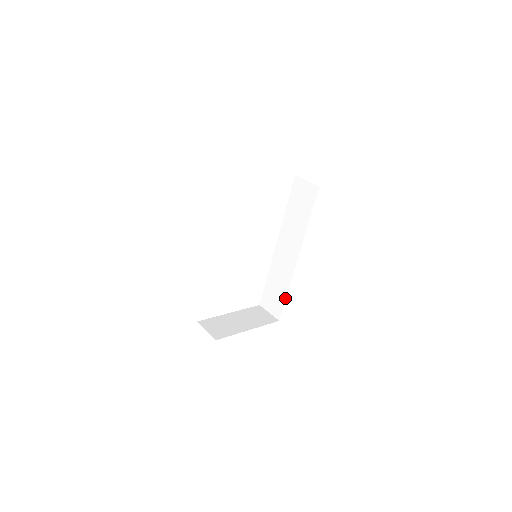
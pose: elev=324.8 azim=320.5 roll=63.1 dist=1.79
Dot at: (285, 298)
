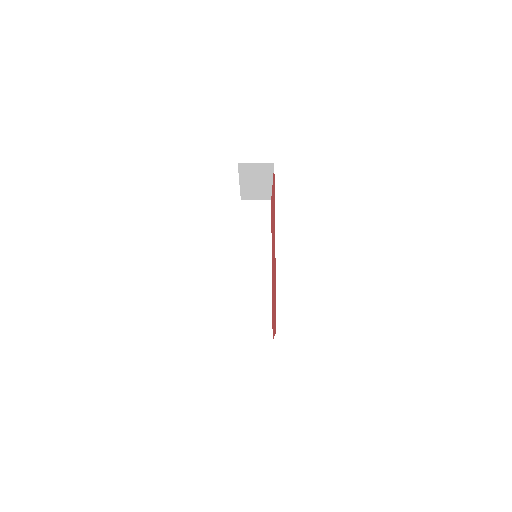
Dot at: (271, 312)
